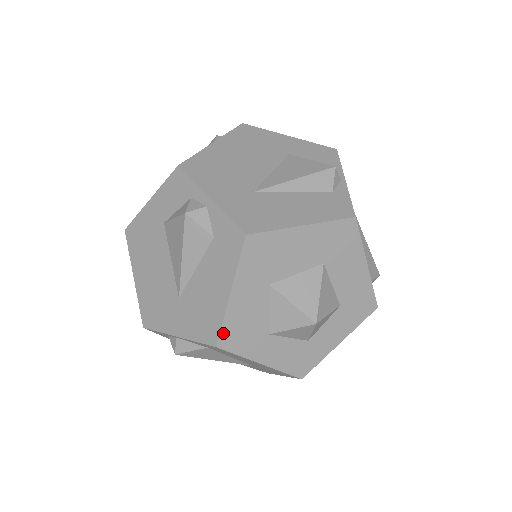
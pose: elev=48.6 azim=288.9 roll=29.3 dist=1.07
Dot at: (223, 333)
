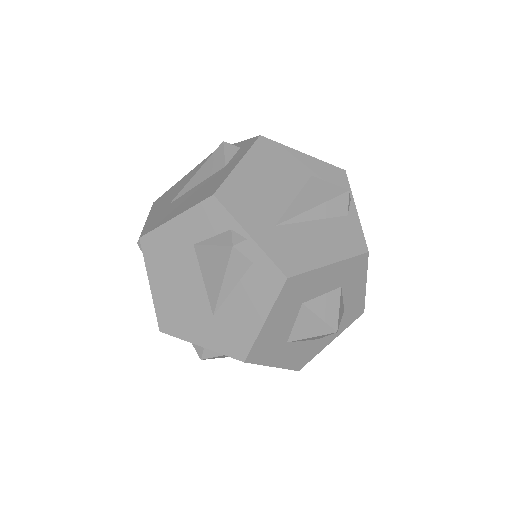
Dot at: (294, 368)
